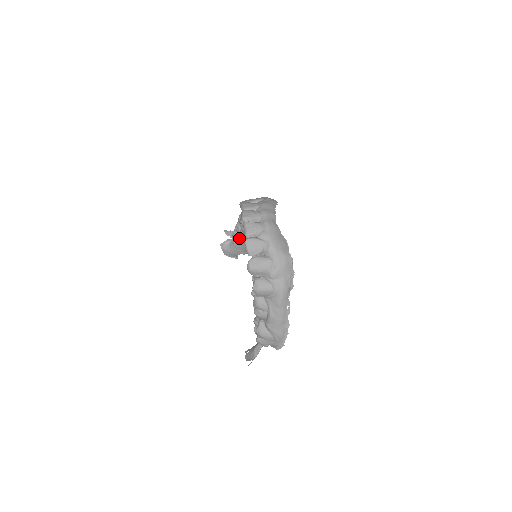
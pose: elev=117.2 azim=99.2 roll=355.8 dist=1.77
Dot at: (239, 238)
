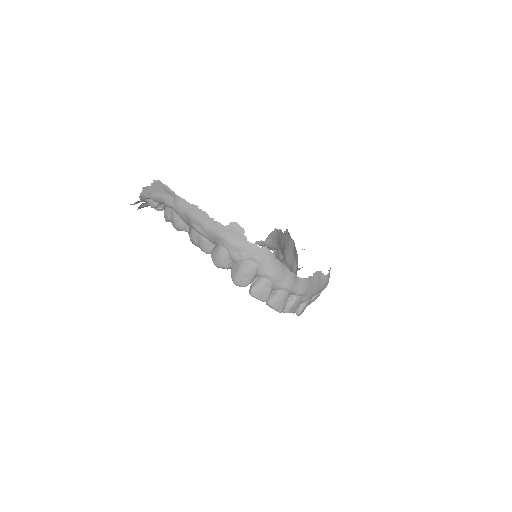
Dot at: occluded
